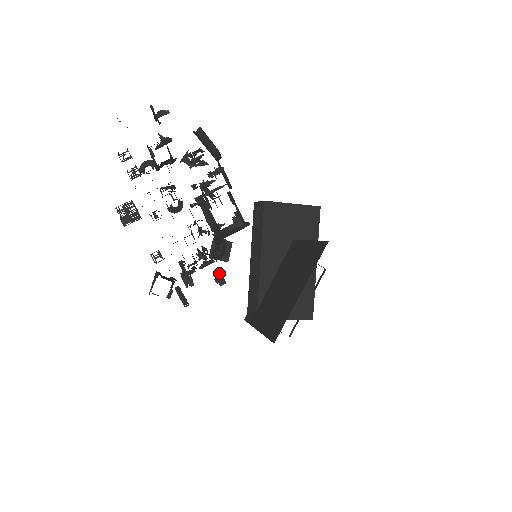
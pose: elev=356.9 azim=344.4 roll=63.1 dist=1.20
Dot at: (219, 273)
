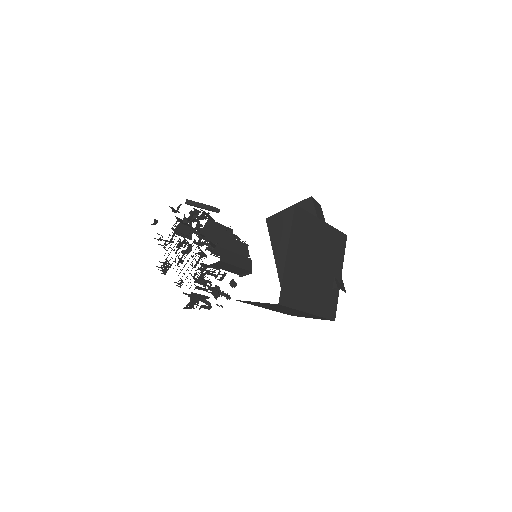
Dot at: (232, 280)
